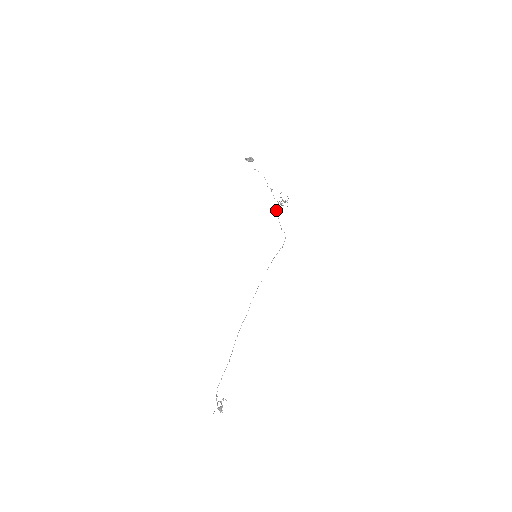
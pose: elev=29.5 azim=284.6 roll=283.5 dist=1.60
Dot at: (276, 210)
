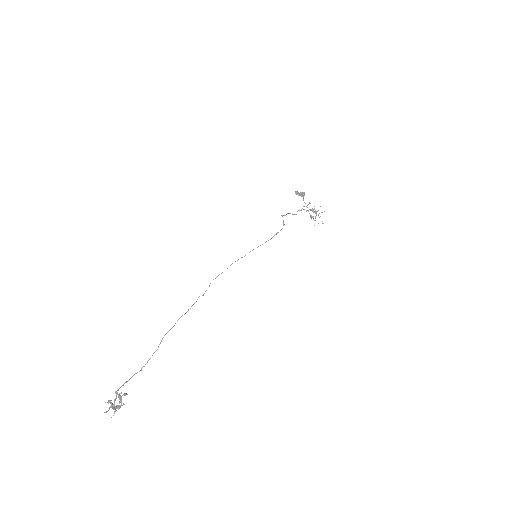
Dot at: (296, 214)
